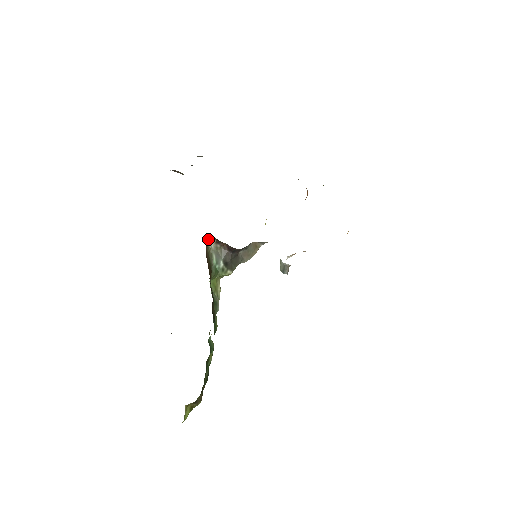
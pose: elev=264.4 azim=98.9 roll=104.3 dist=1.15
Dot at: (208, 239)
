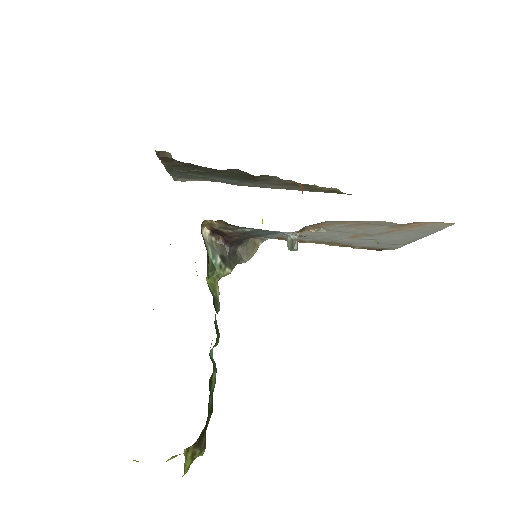
Dot at: (202, 227)
